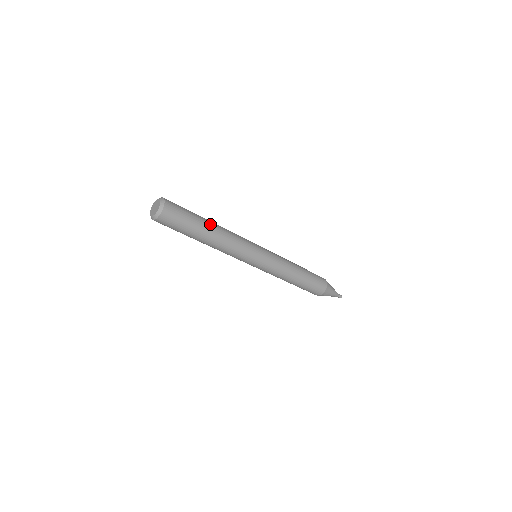
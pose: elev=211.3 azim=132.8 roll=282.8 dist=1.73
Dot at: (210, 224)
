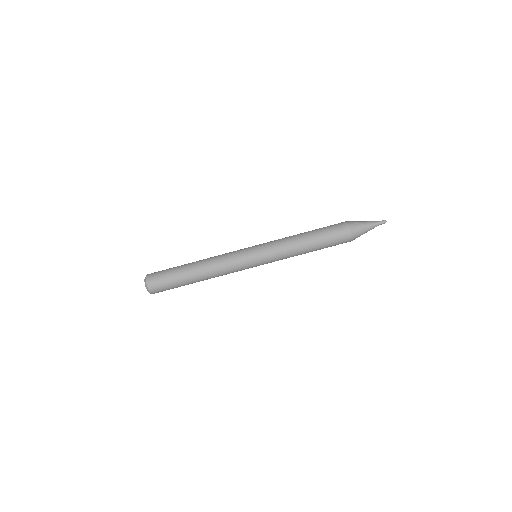
Dot at: occluded
